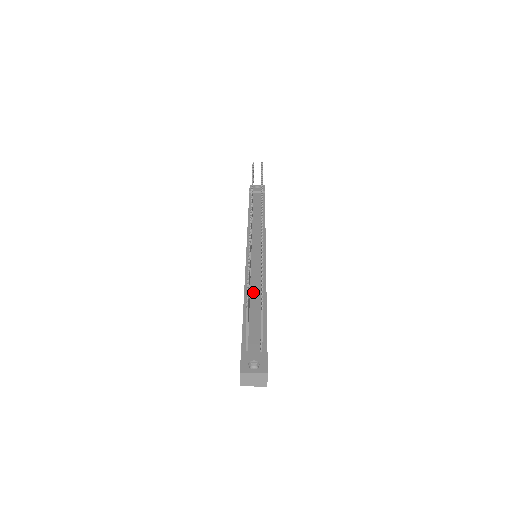
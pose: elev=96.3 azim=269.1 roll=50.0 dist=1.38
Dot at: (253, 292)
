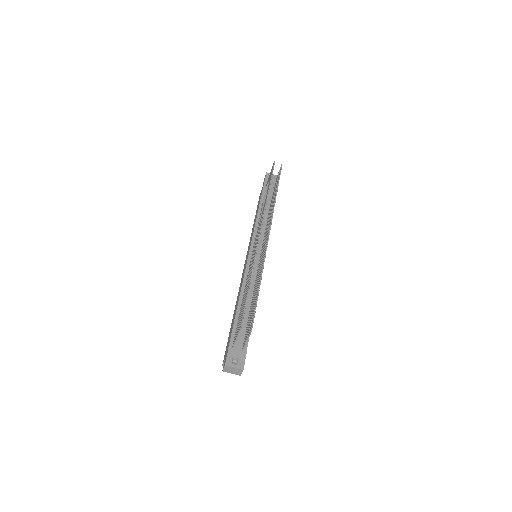
Dot at: occluded
